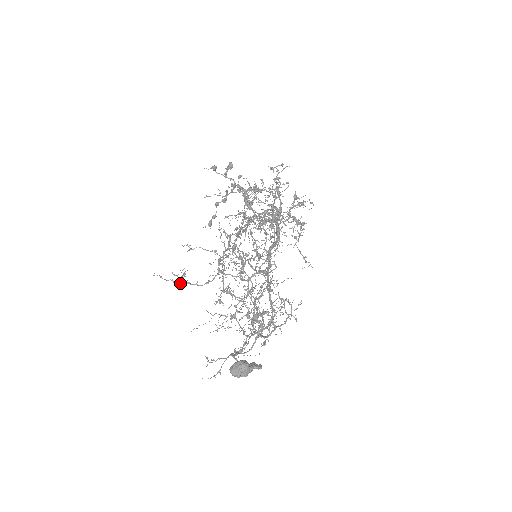
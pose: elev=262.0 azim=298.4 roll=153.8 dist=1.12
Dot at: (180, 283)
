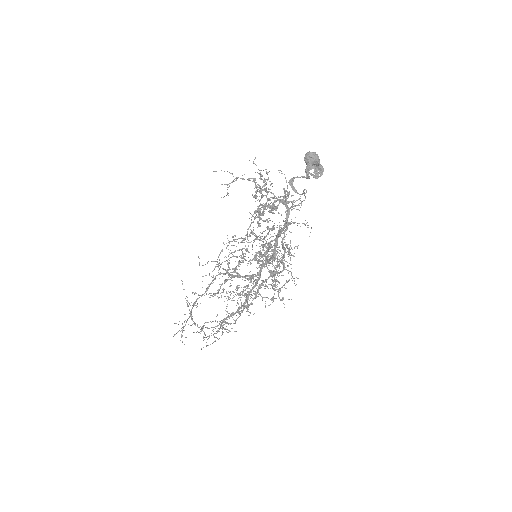
Dot at: (232, 182)
